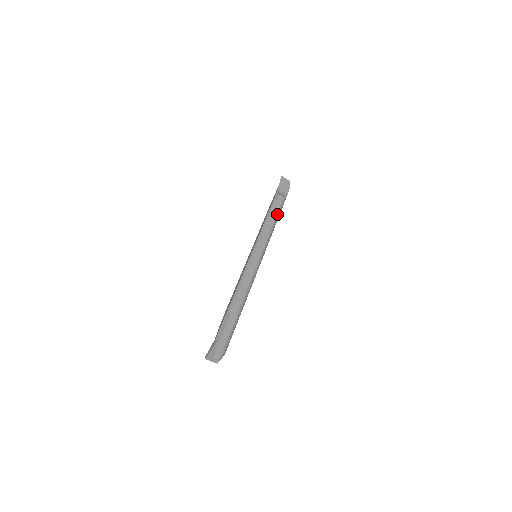
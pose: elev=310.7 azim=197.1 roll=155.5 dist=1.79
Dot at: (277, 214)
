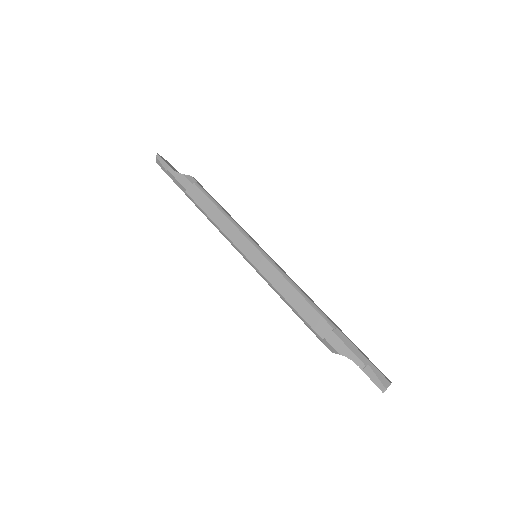
Dot at: (215, 200)
